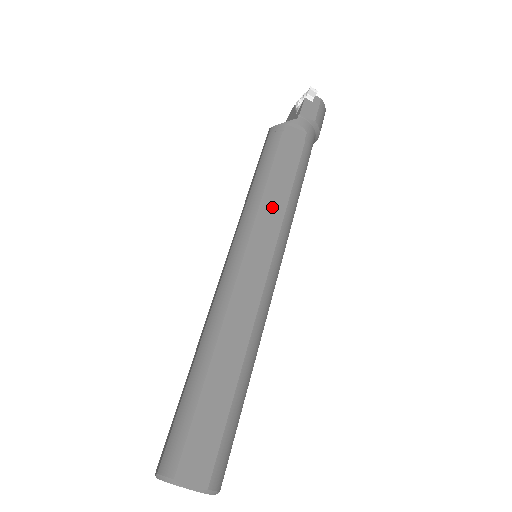
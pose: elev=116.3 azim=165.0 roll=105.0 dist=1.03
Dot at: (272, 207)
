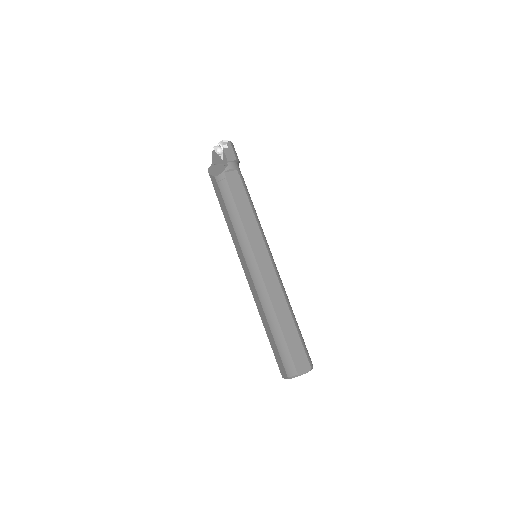
Dot at: (251, 228)
